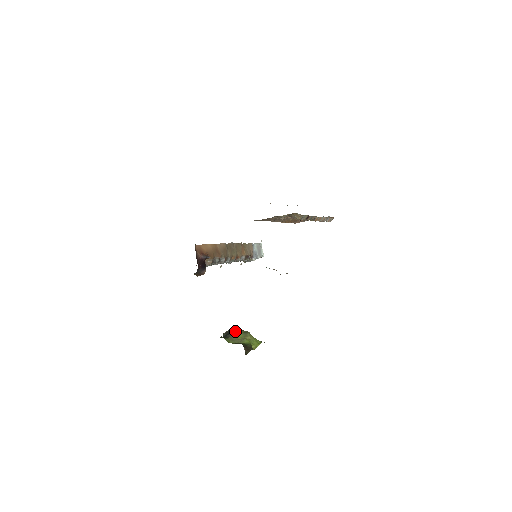
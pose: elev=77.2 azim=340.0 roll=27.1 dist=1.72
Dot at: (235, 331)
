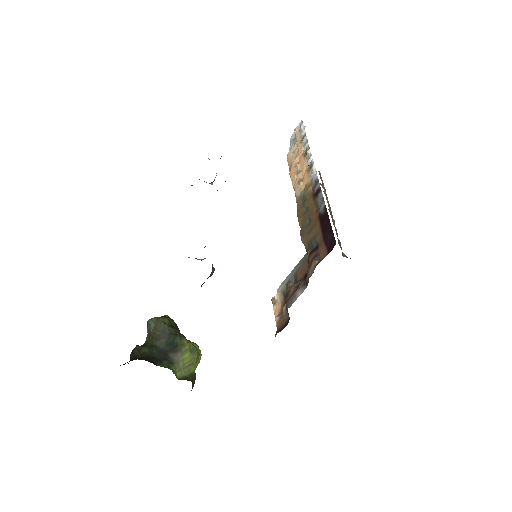
Dot at: (183, 349)
